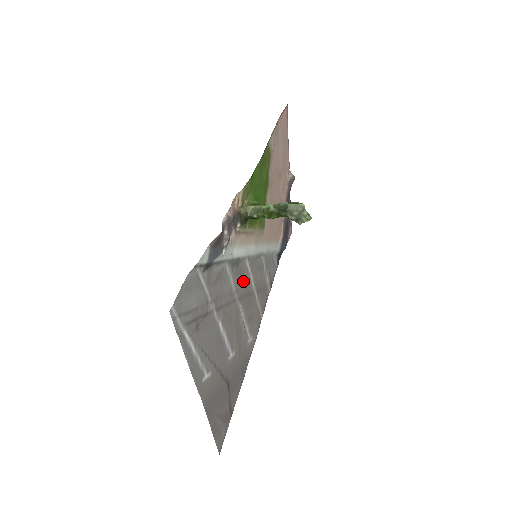
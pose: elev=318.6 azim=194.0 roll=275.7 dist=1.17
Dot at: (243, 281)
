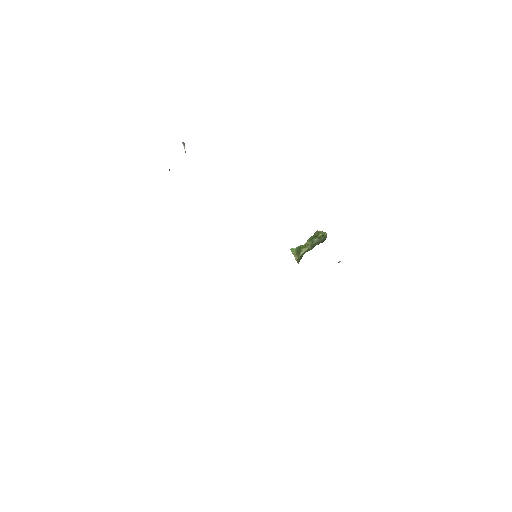
Dot at: occluded
